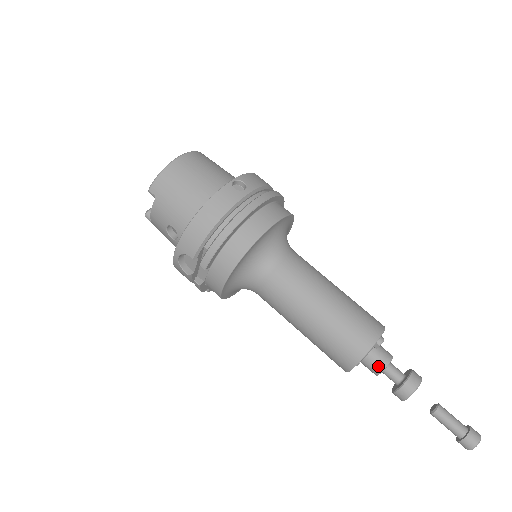
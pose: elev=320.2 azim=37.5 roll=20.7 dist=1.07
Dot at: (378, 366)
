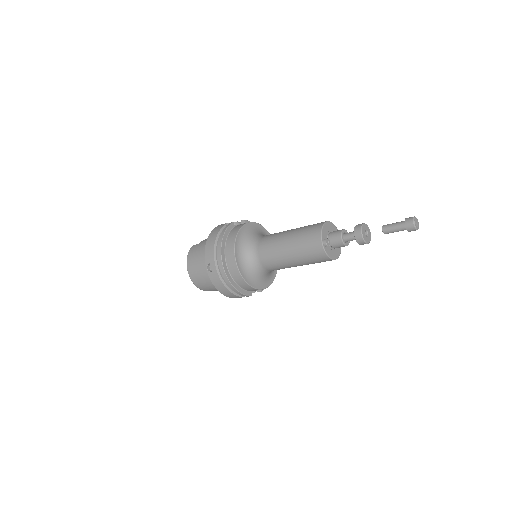
Dot at: (341, 246)
